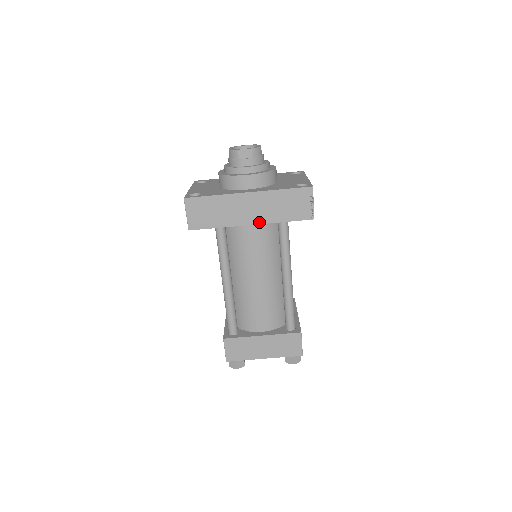
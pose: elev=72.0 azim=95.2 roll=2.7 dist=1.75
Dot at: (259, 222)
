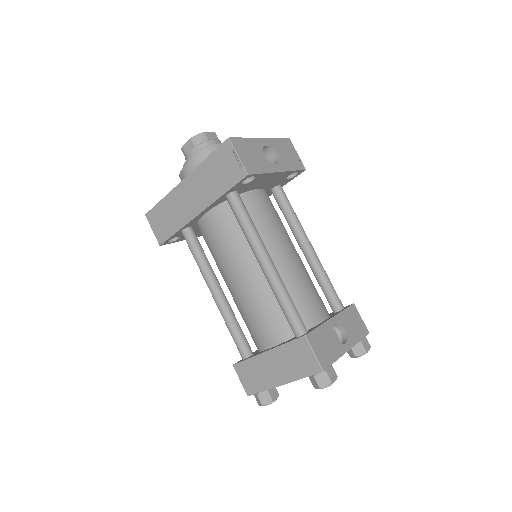
Dot at: (204, 207)
